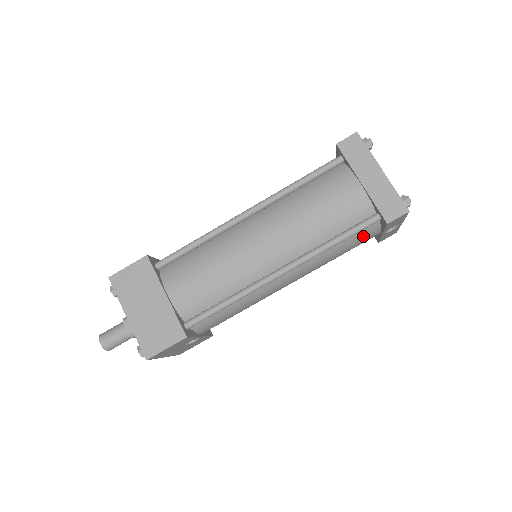
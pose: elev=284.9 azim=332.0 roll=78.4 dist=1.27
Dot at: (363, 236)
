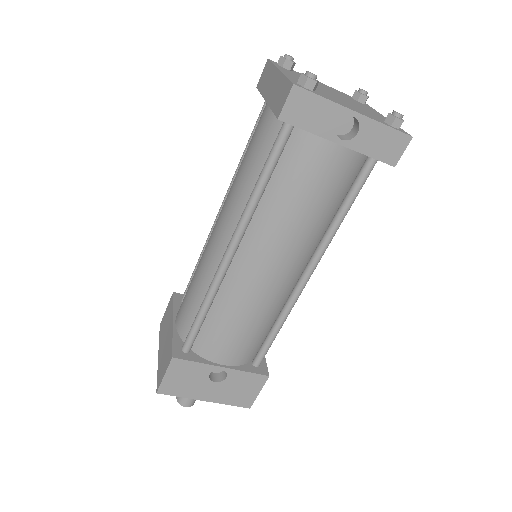
Dot at: (304, 160)
